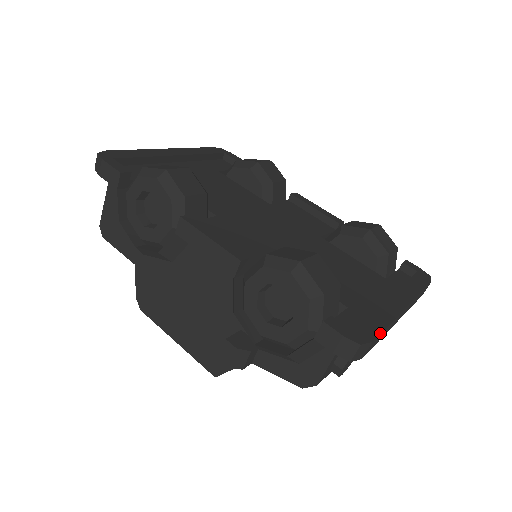
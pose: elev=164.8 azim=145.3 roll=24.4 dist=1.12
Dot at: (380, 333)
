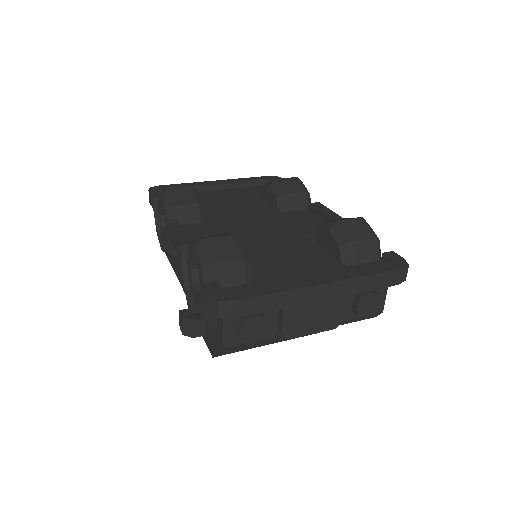
Dot at: (253, 296)
